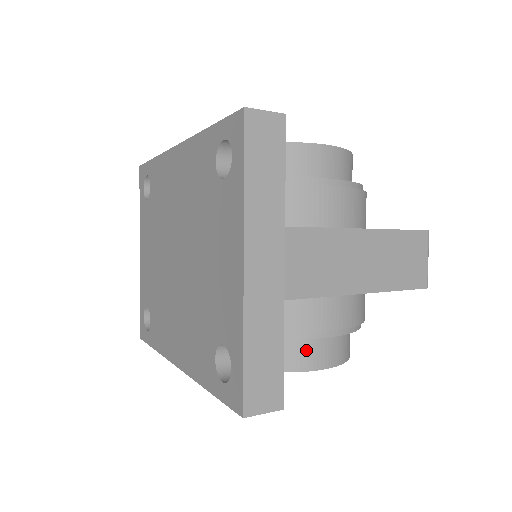
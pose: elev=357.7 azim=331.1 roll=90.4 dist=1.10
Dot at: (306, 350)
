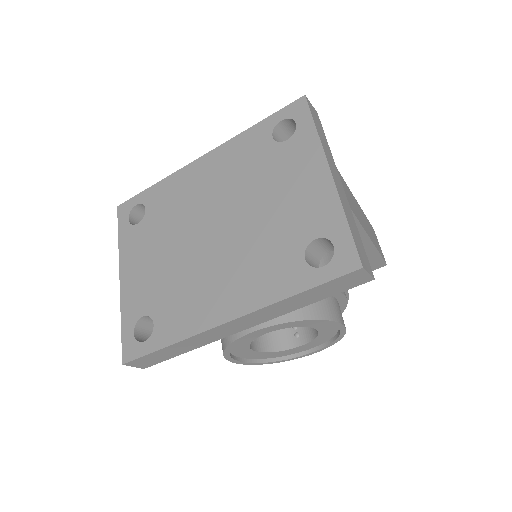
Dot at: (329, 304)
